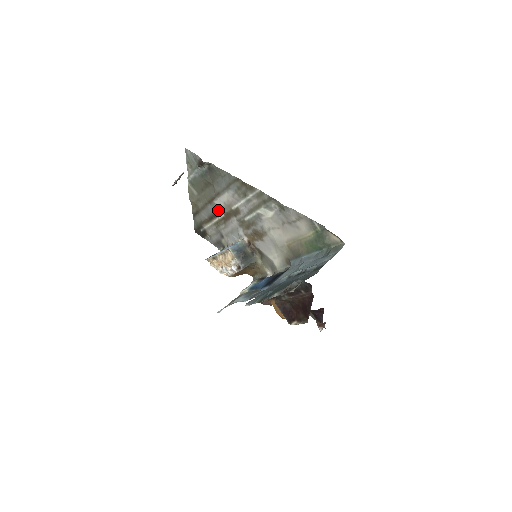
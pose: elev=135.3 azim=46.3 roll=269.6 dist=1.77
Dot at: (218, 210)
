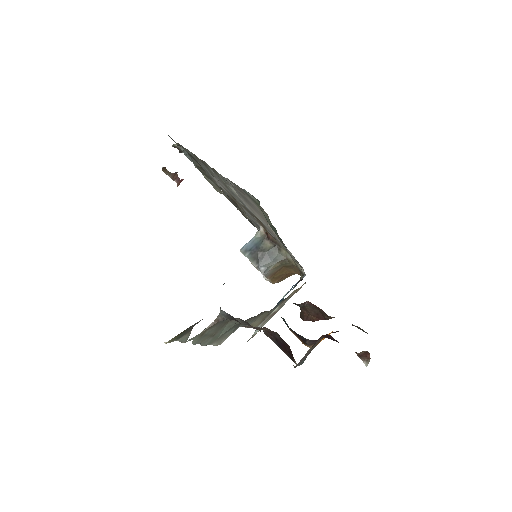
Dot at: (231, 197)
